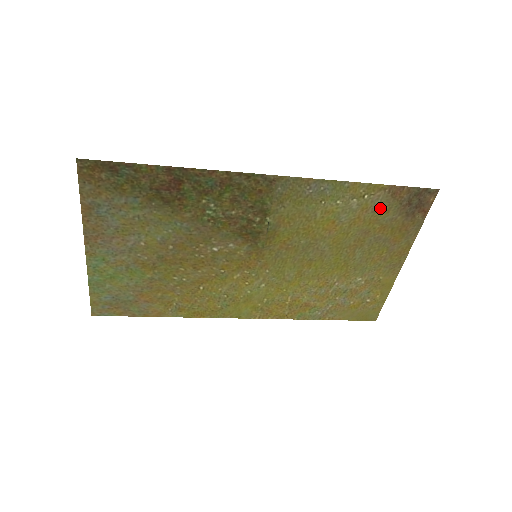
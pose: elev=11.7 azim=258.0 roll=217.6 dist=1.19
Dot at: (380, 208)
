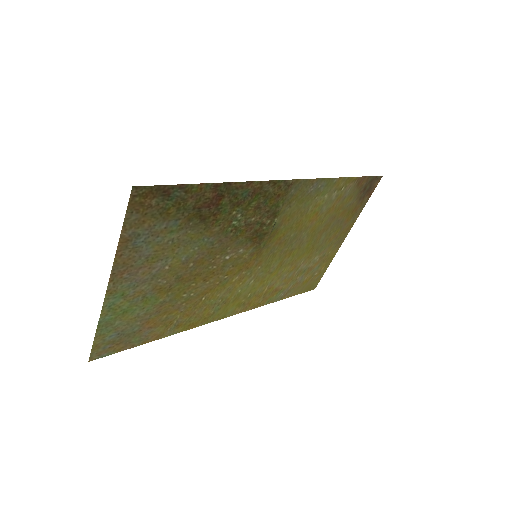
Dot at: (347, 196)
